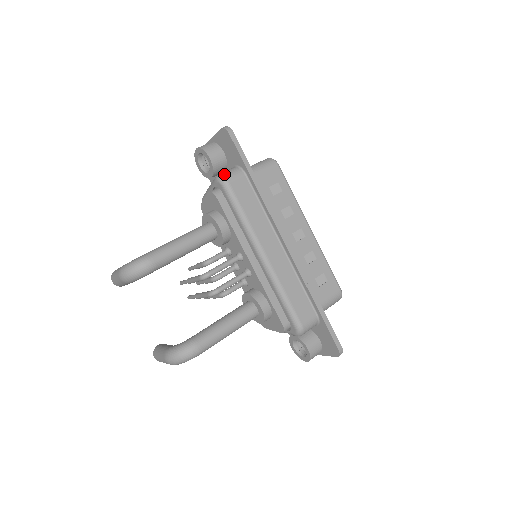
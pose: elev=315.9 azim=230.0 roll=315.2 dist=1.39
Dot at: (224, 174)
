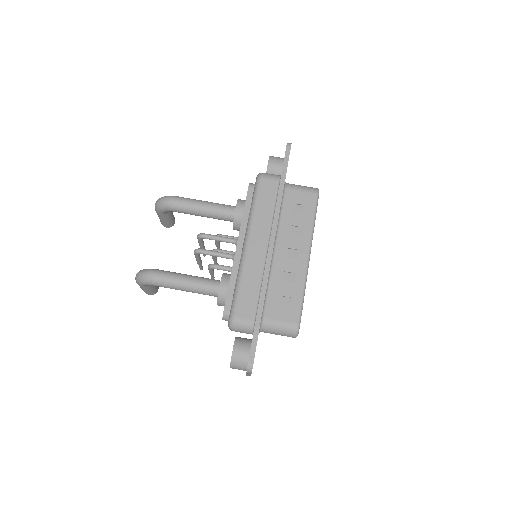
Dot at: (264, 173)
